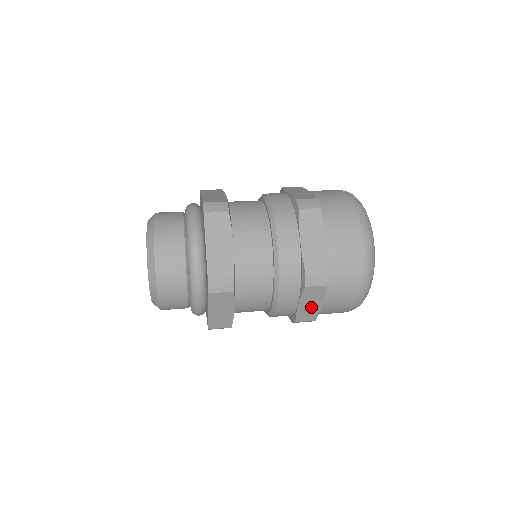
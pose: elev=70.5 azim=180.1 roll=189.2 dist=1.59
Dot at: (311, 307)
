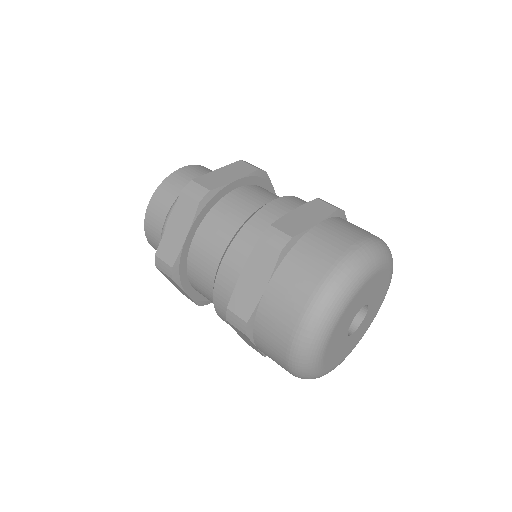
Dot at: (249, 342)
